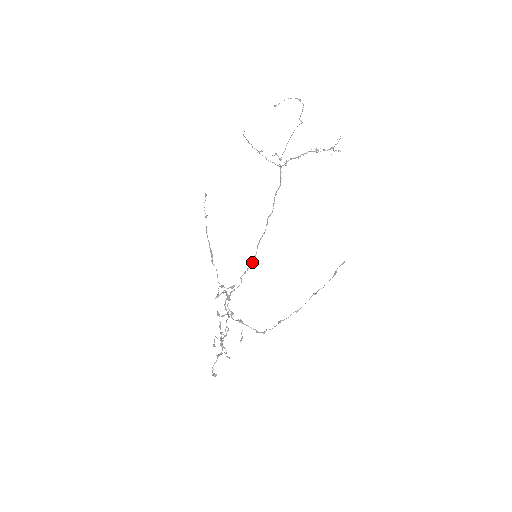
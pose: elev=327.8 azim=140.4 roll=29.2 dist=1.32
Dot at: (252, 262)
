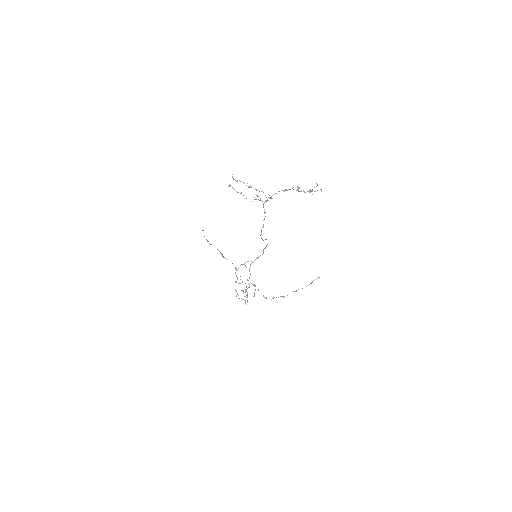
Dot at: (266, 246)
